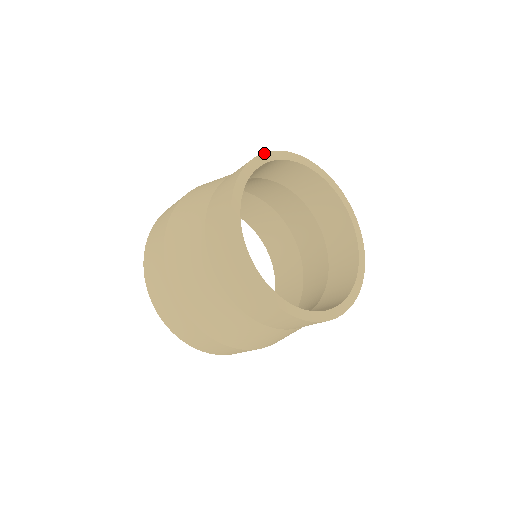
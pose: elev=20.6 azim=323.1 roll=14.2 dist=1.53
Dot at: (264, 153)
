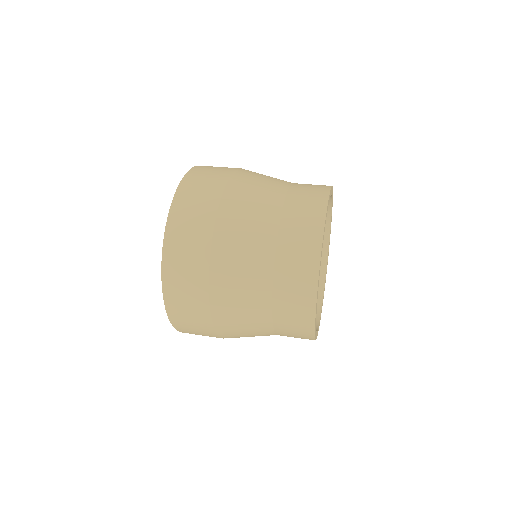
Dot at: occluded
